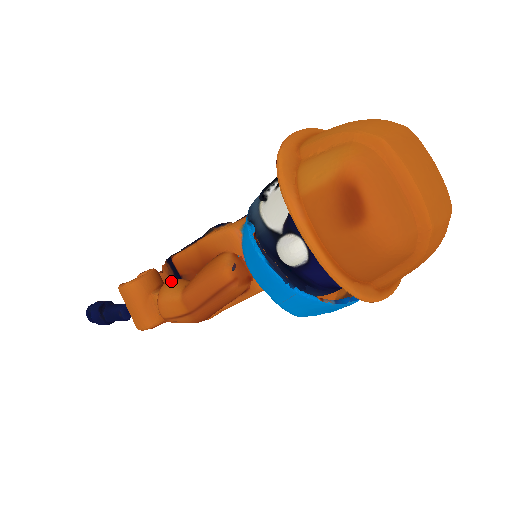
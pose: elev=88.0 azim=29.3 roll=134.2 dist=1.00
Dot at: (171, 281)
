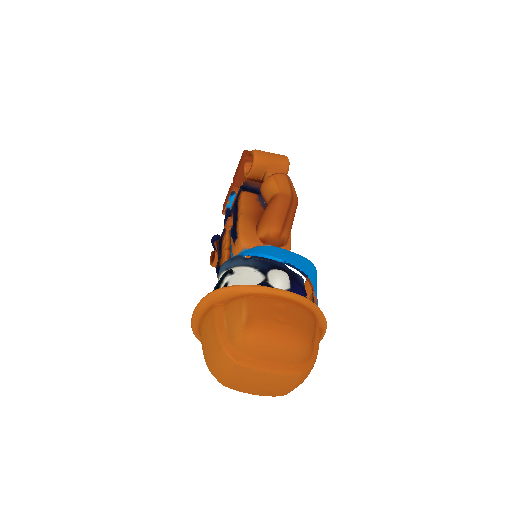
Dot at: occluded
